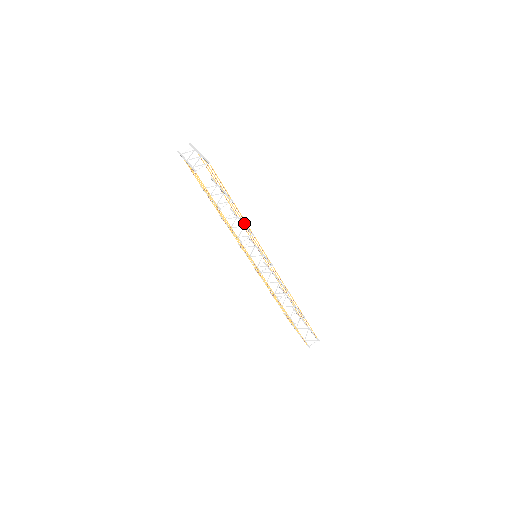
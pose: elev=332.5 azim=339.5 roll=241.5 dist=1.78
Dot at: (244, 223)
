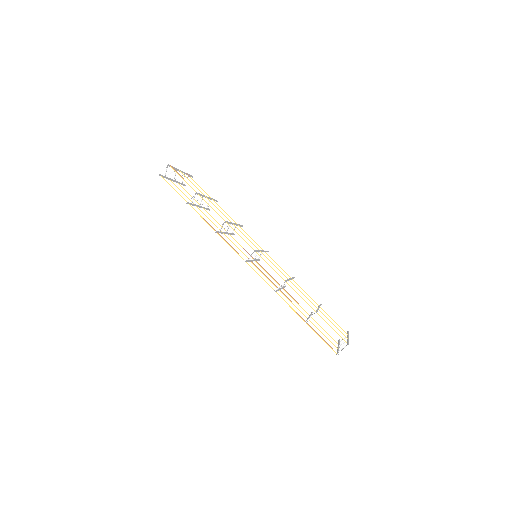
Dot at: (231, 222)
